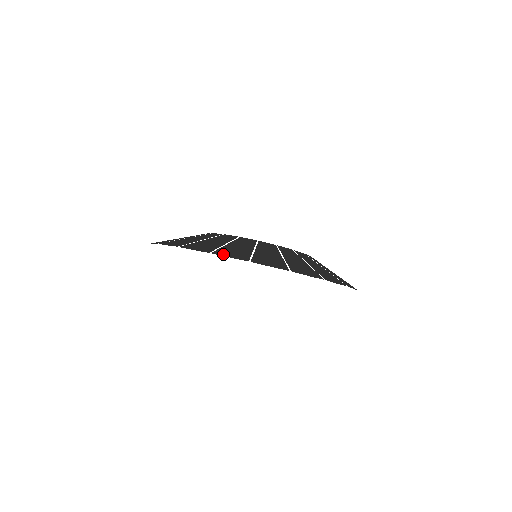
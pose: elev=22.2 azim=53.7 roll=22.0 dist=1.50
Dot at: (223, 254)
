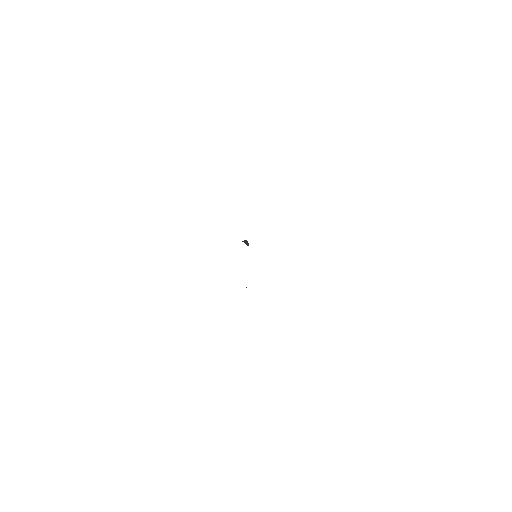
Dot at: occluded
